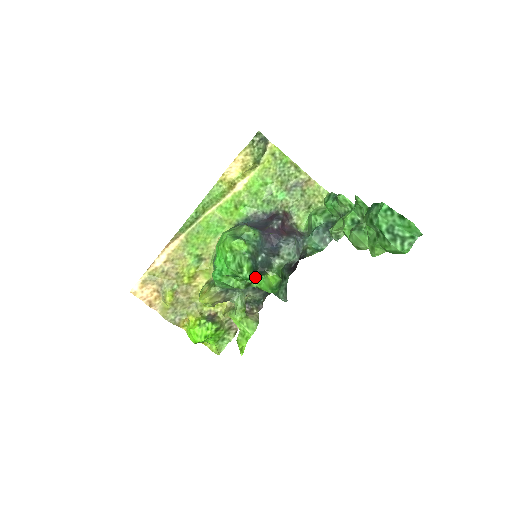
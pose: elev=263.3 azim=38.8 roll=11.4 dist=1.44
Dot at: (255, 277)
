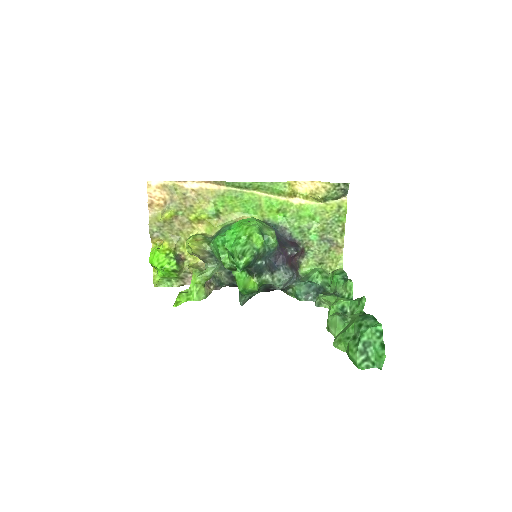
Dot at: occluded
